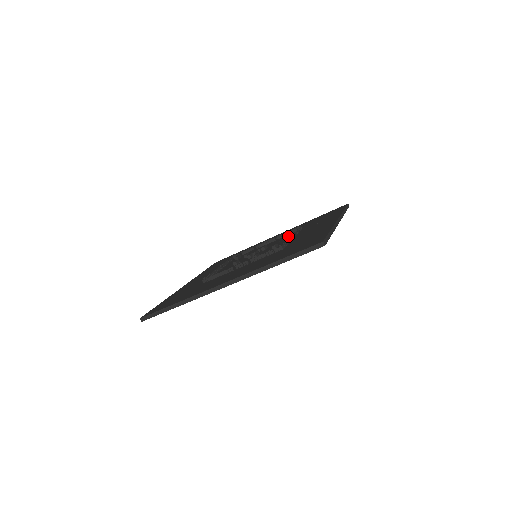
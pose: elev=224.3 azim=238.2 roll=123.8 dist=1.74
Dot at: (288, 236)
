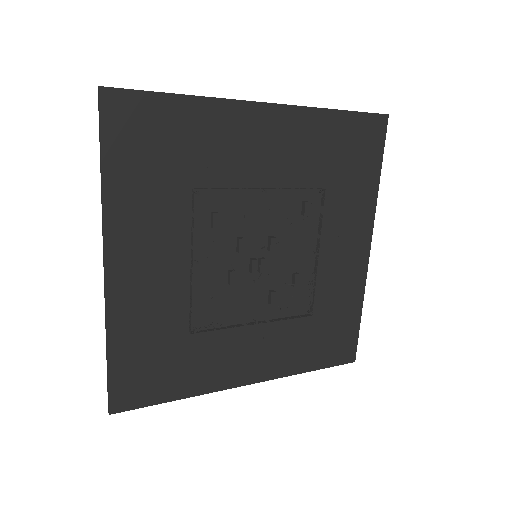
Dot at: (305, 215)
